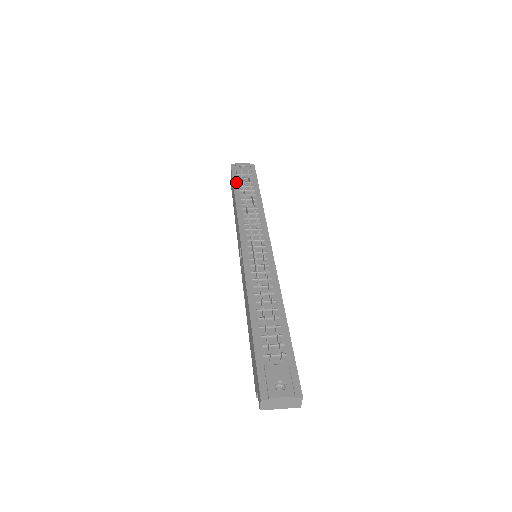
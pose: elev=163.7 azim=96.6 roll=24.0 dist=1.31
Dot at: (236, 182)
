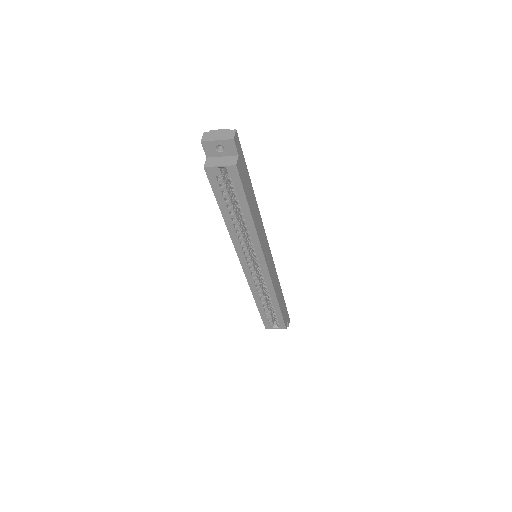
Dot at: occluded
